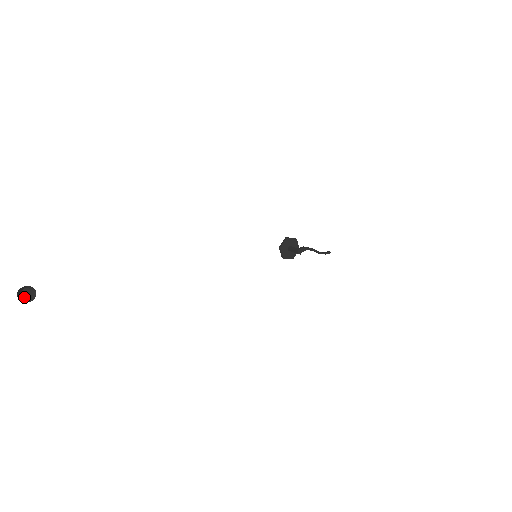
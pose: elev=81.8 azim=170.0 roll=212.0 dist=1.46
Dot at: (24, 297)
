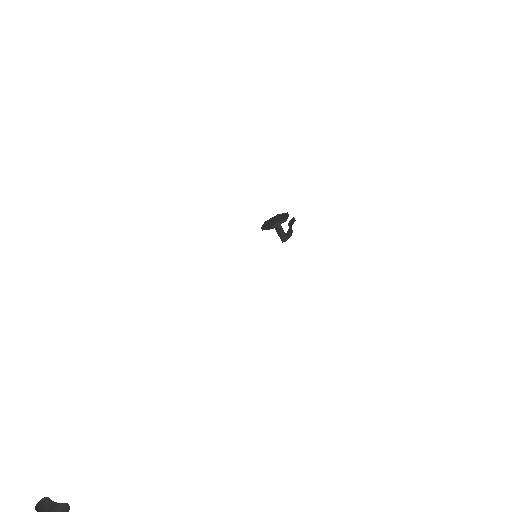
Dot at: out of frame
